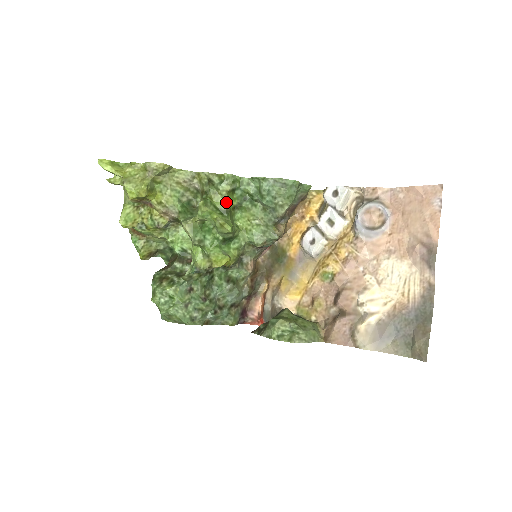
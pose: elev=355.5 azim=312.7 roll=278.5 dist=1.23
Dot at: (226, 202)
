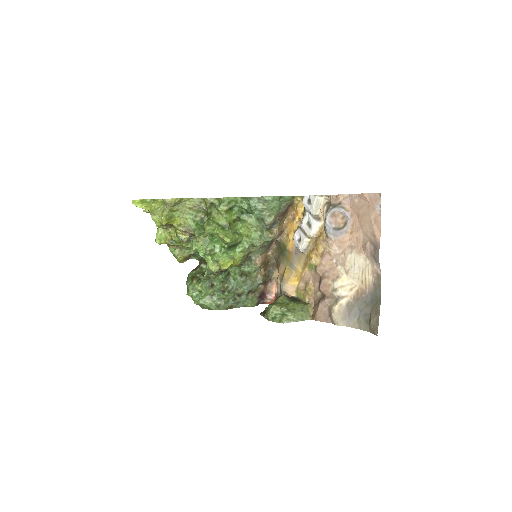
Dot at: (226, 218)
